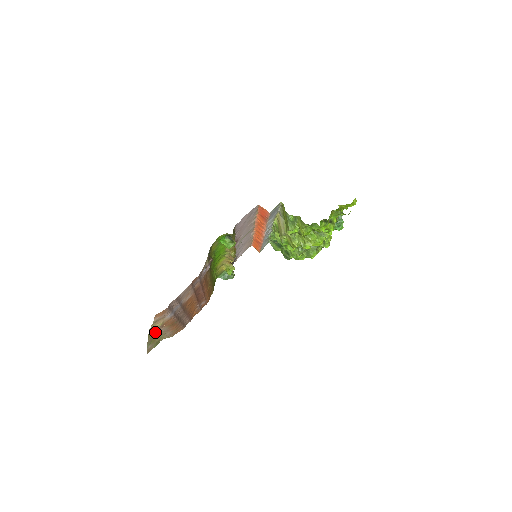
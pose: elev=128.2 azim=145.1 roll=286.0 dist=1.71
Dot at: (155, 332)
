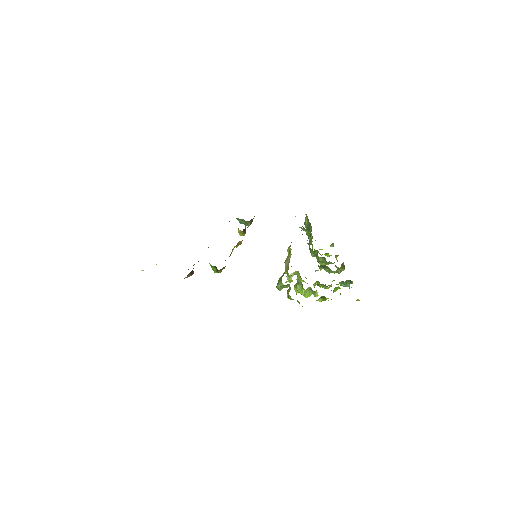
Dot at: occluded
